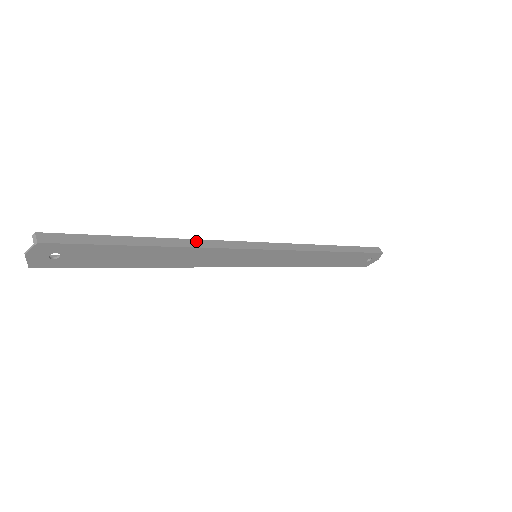
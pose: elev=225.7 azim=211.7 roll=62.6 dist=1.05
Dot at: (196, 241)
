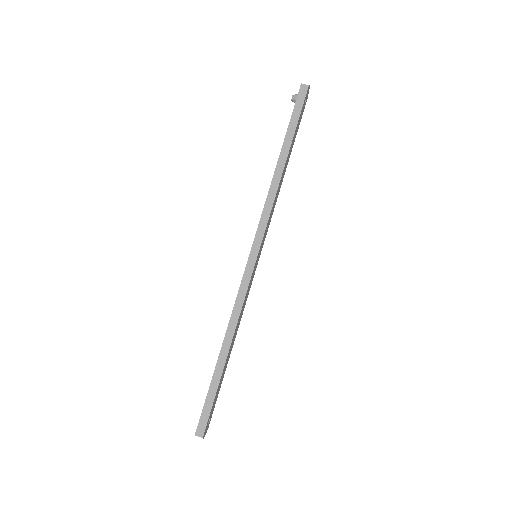
Dot at: (231, 321)
